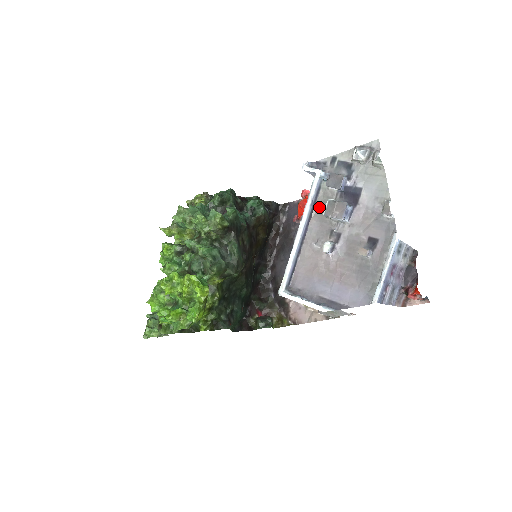
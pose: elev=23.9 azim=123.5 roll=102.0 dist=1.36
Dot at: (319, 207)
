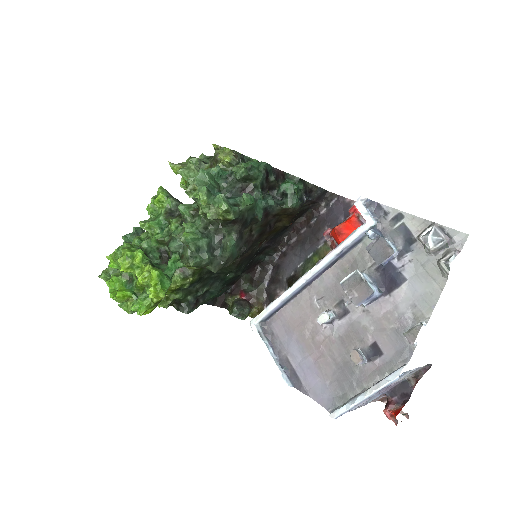
Dot at: (346, 262)
